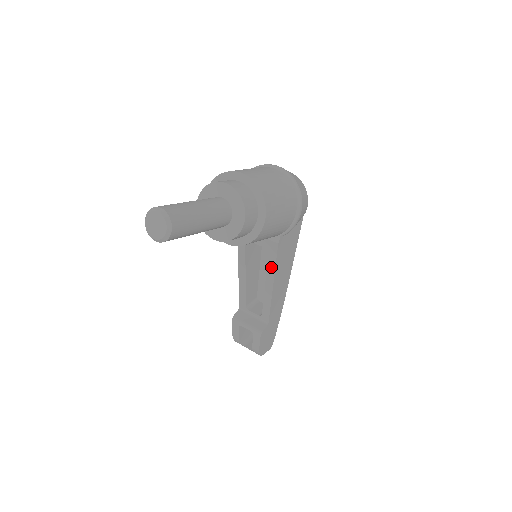
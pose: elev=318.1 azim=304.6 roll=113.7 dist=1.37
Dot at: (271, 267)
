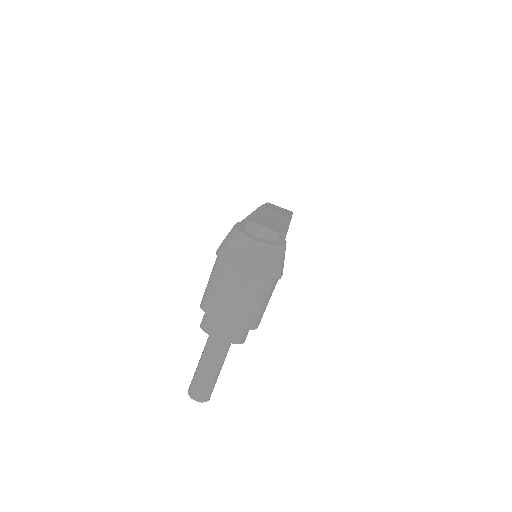
Dot at: occluded
